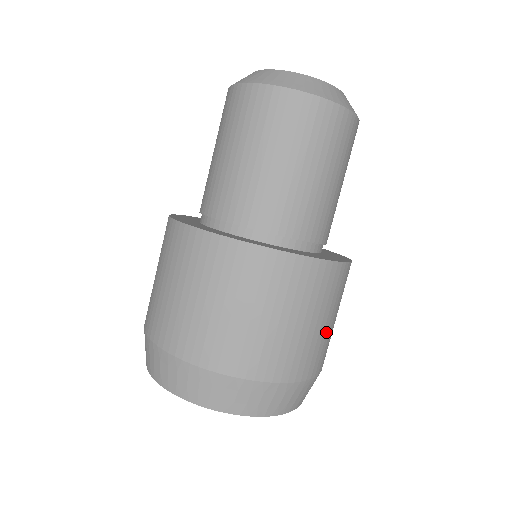
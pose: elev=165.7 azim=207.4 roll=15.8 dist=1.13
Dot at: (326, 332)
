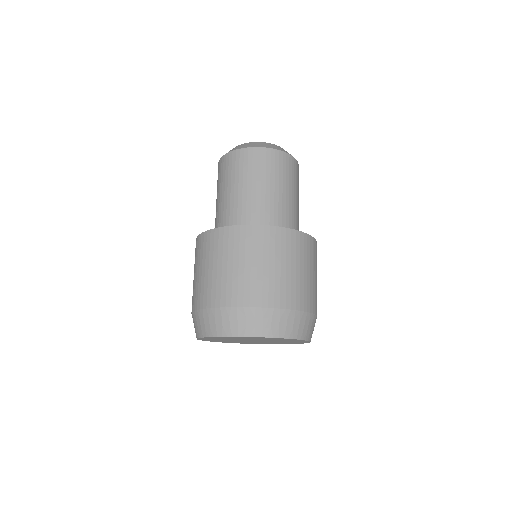
Dot at: (274, 274)
